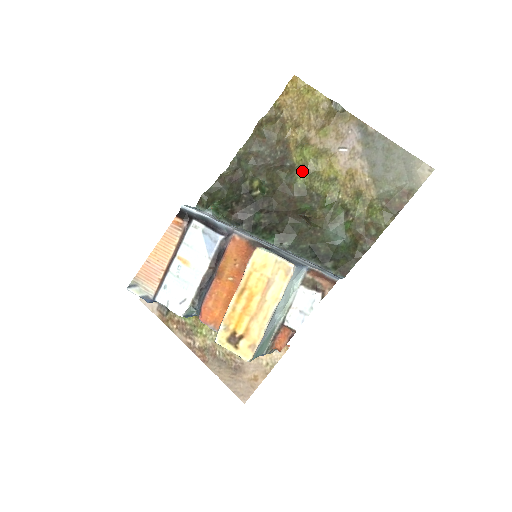
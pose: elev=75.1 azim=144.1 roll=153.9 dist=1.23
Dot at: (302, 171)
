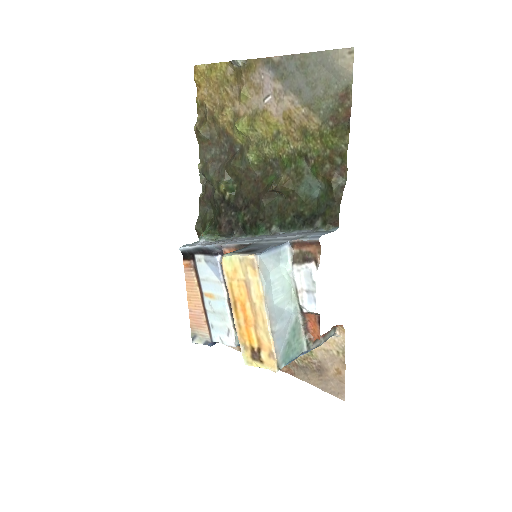
Dot at: (249, 148)
